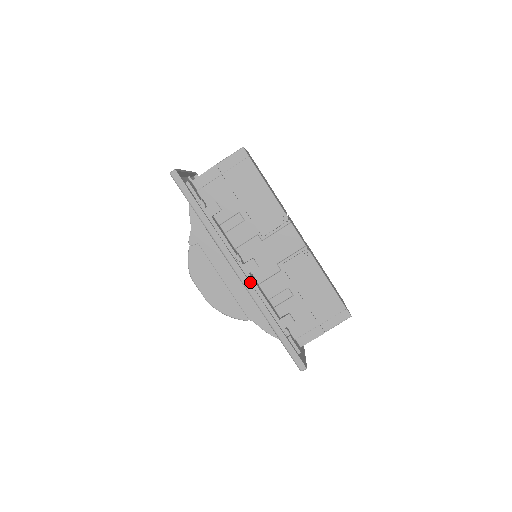
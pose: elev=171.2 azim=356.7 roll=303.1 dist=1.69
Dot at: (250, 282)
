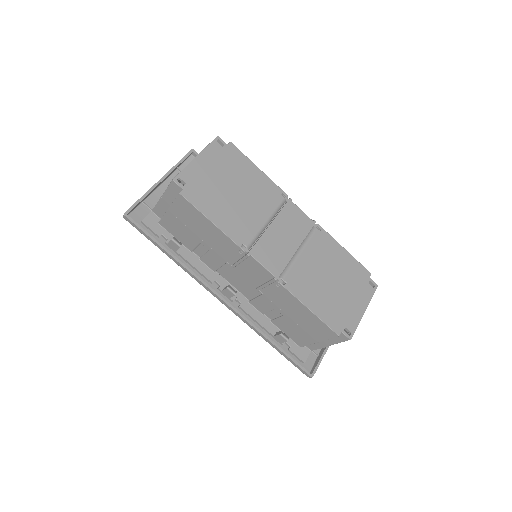
Dot at: (233, 307)
